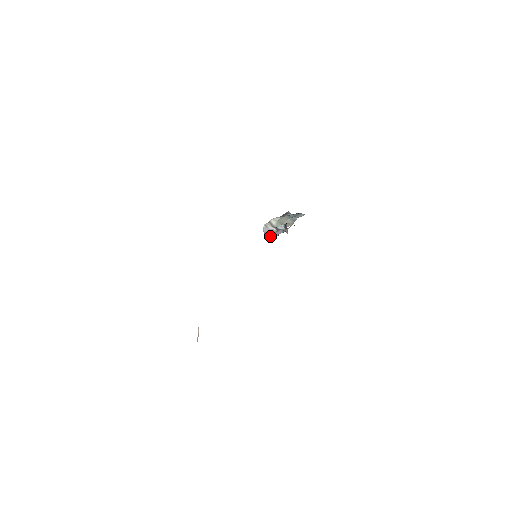
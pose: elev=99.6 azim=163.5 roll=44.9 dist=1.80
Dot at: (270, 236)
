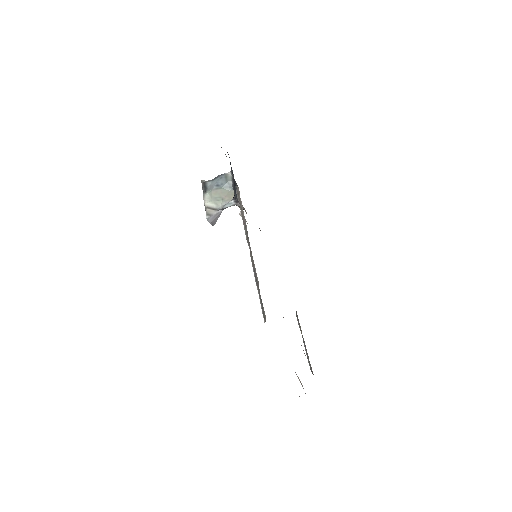
Dot at: occluded
